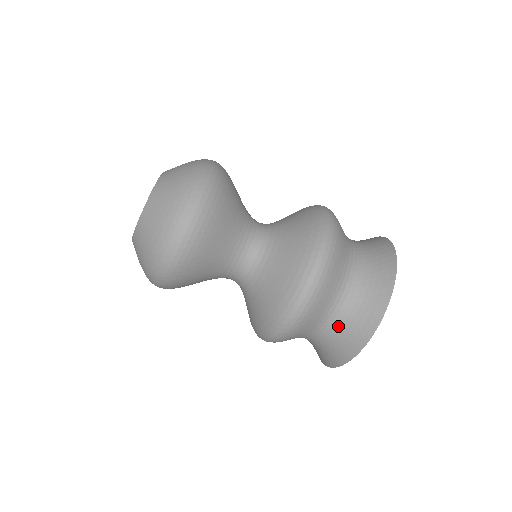
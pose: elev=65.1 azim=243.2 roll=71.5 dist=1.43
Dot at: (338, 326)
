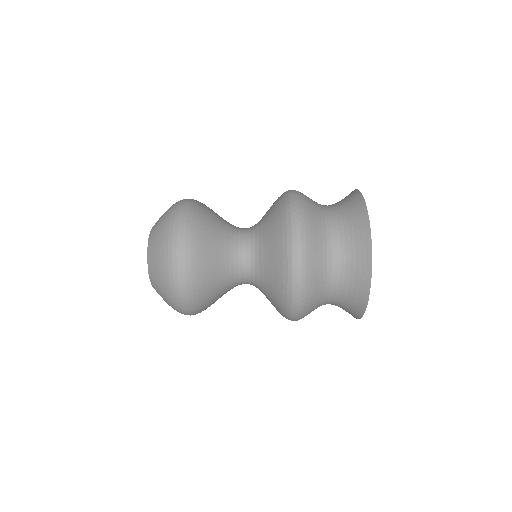
Dot at: (342, 235)
